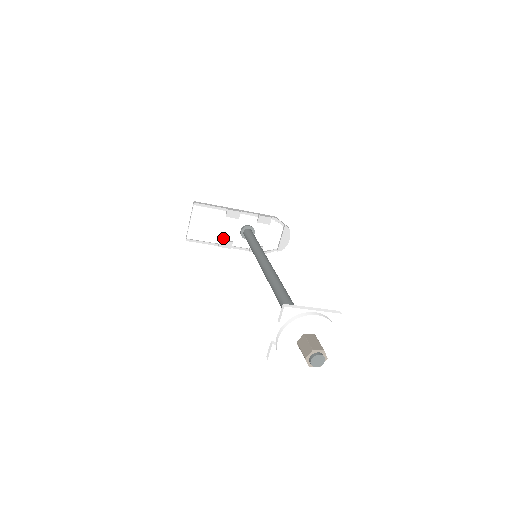
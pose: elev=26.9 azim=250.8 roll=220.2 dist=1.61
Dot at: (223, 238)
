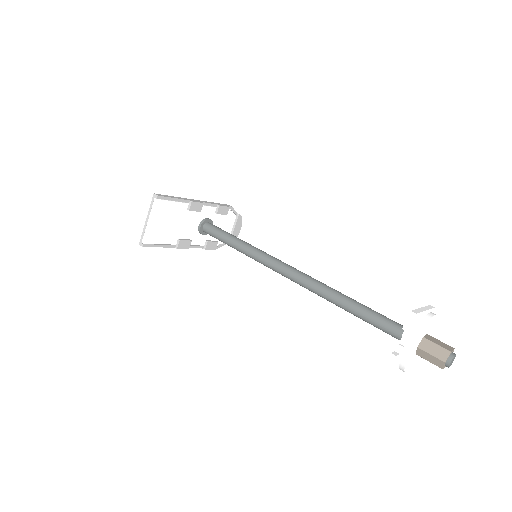
Dot at: (181, 237)
